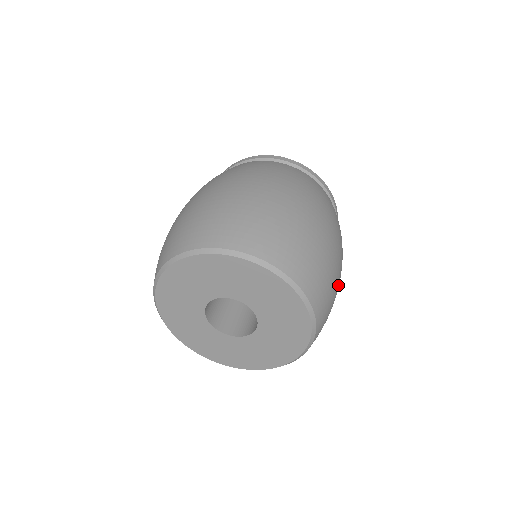
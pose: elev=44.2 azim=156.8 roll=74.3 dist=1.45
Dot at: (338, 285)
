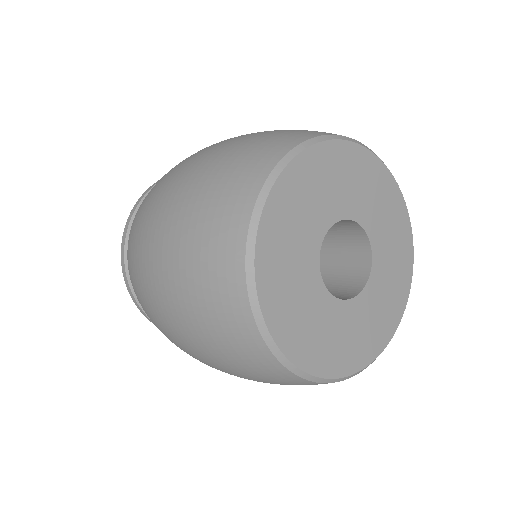
Dot at: occluded
